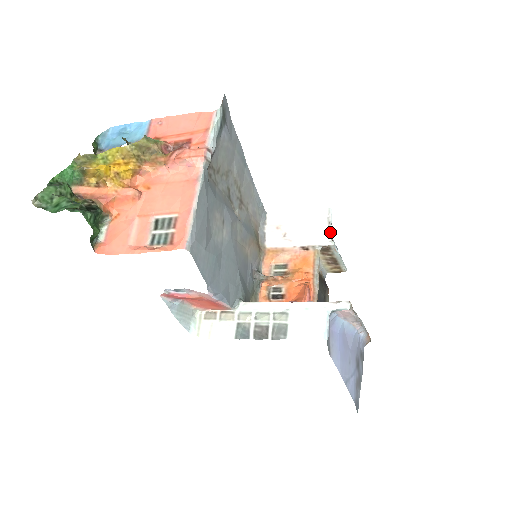
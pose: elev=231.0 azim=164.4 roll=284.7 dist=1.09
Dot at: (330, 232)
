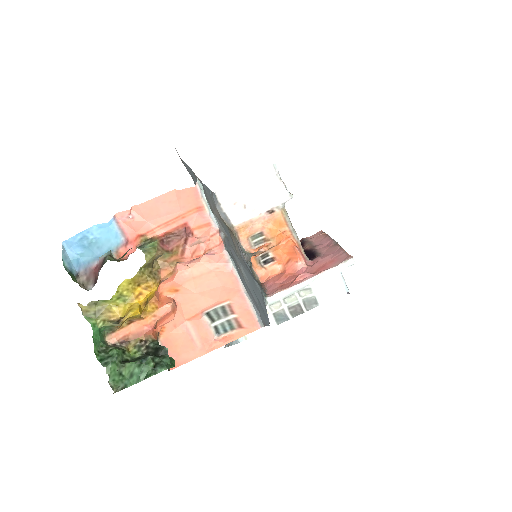
Dot at: (285, 188)
